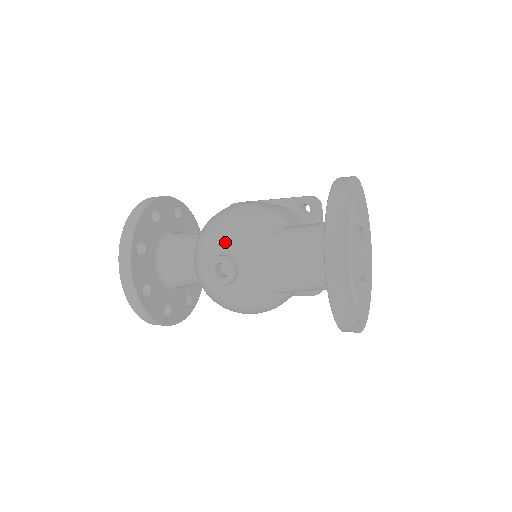
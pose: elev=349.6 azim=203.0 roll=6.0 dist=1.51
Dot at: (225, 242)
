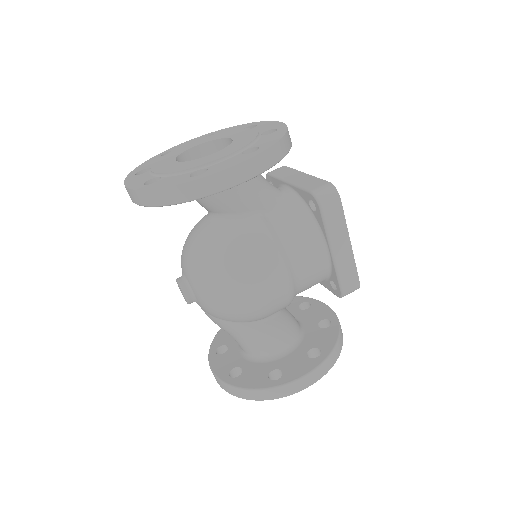
Dot at: (200, 298)
